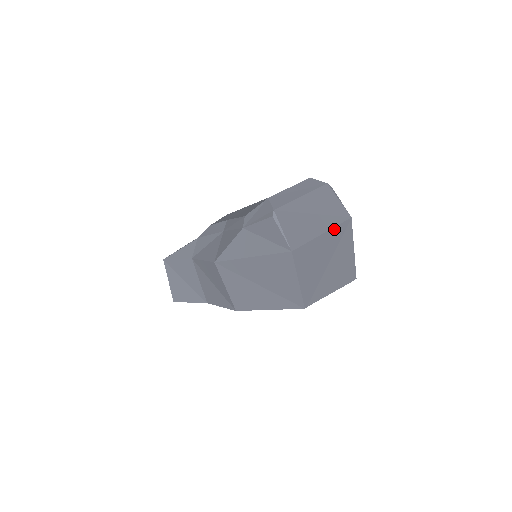
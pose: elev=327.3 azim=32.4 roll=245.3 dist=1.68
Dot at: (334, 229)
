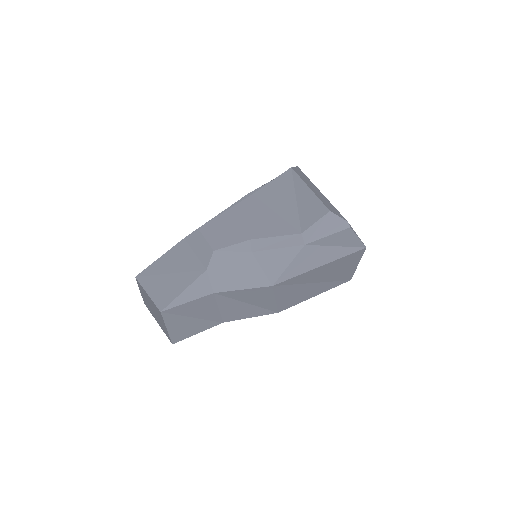
Dot at: occluded
